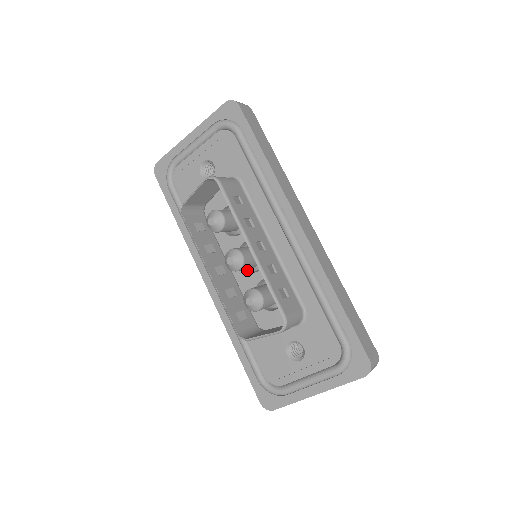
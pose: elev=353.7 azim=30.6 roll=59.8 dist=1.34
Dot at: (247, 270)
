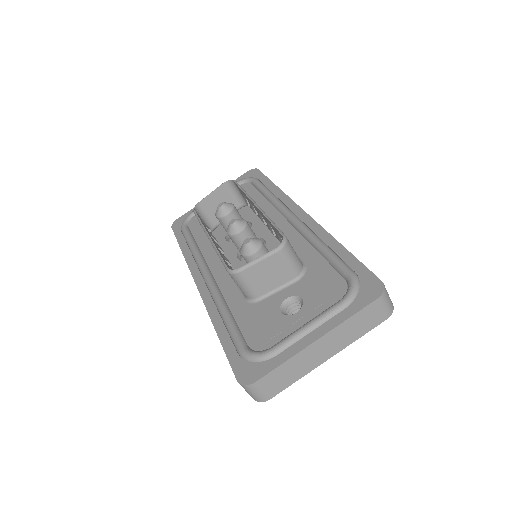
Dot at: occluded
